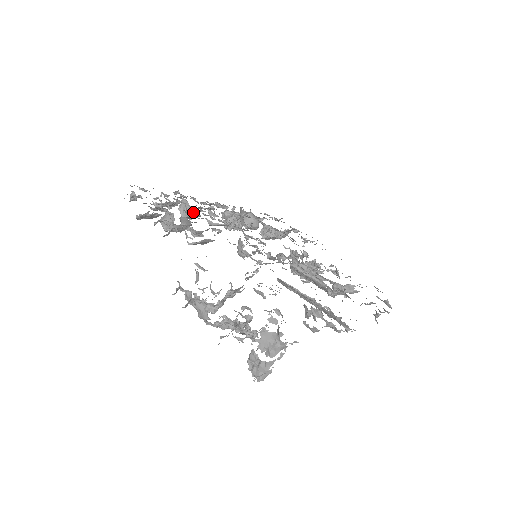
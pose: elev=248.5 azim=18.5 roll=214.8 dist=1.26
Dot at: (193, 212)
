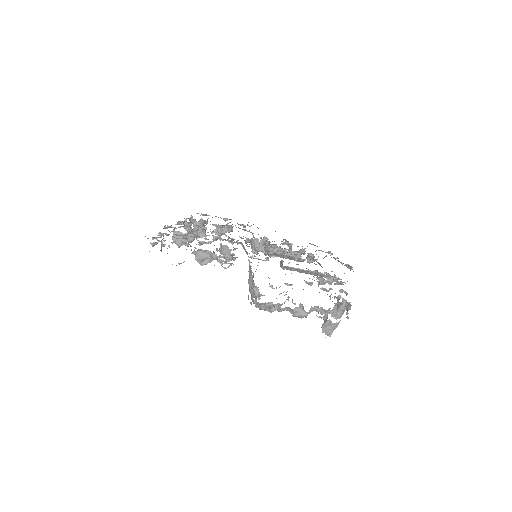
Dot at: (193, 240)
